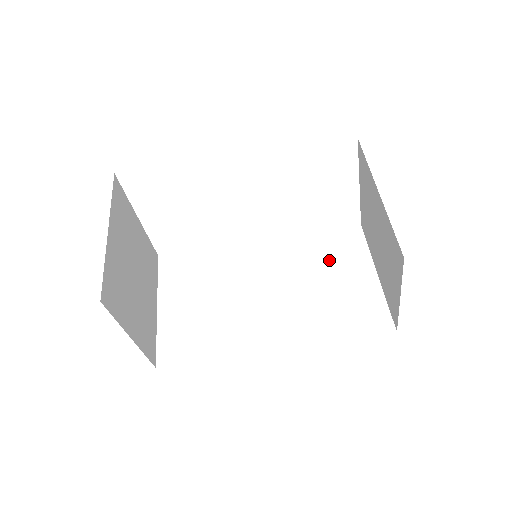
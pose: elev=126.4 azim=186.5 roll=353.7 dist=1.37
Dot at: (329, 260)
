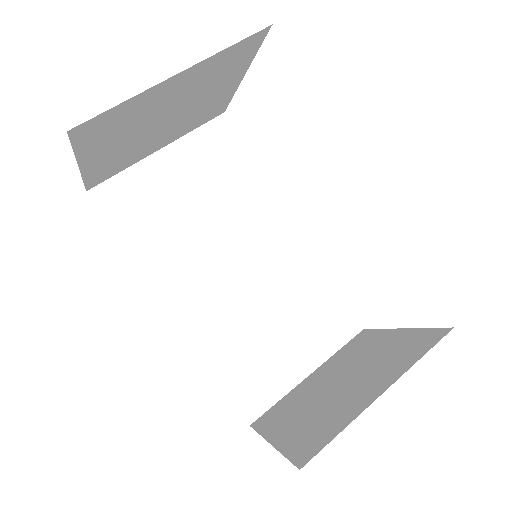
Dot at: (304, 316)
